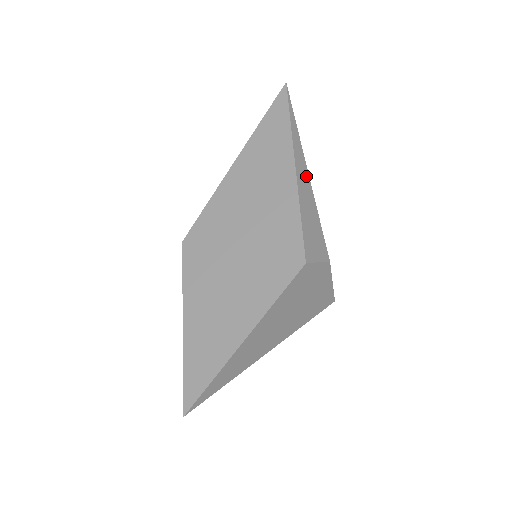
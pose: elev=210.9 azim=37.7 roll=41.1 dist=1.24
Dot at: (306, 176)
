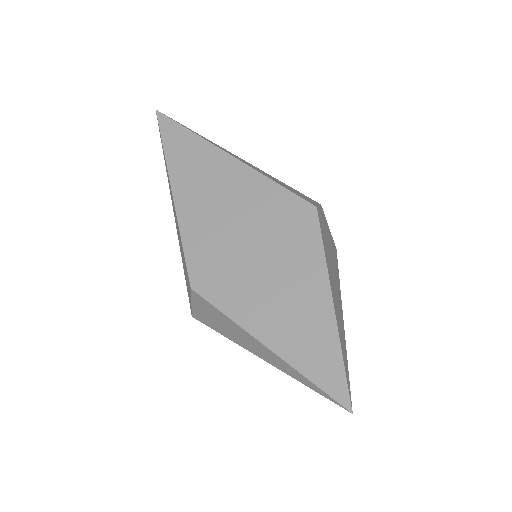
Dot at: (242, 160)
